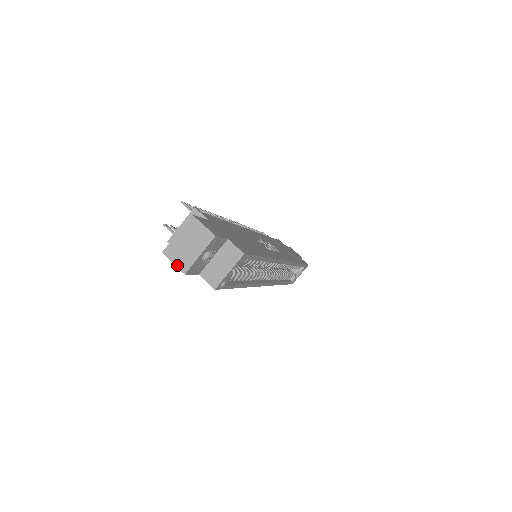
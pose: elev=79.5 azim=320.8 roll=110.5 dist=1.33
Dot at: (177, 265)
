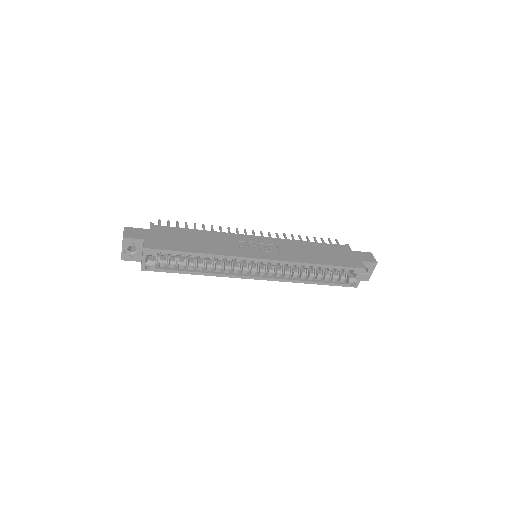
Dot at: occluded
